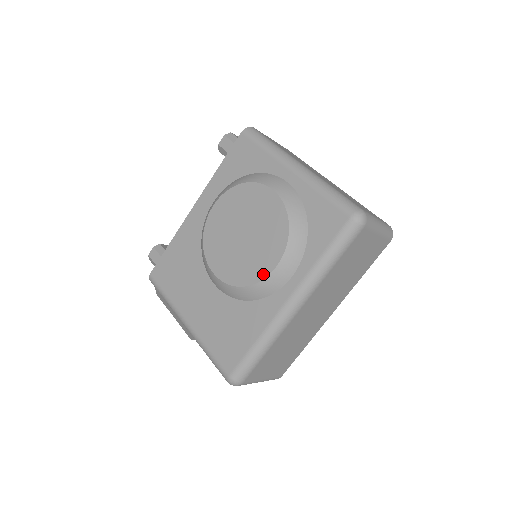
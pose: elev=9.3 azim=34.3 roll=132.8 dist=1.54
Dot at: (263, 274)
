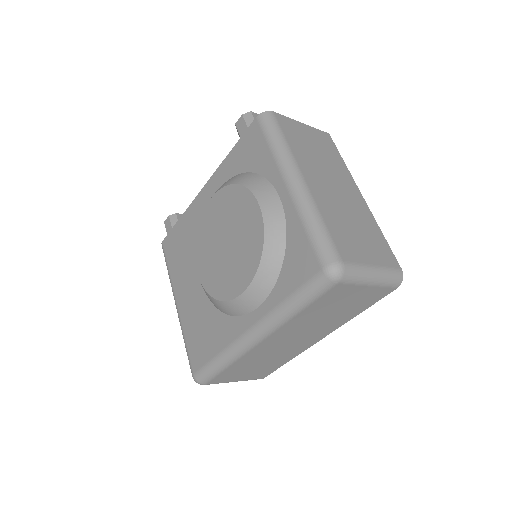
Dot at: (231, 295)
